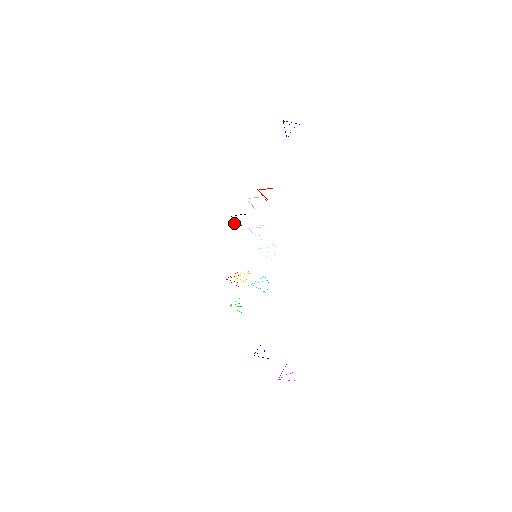
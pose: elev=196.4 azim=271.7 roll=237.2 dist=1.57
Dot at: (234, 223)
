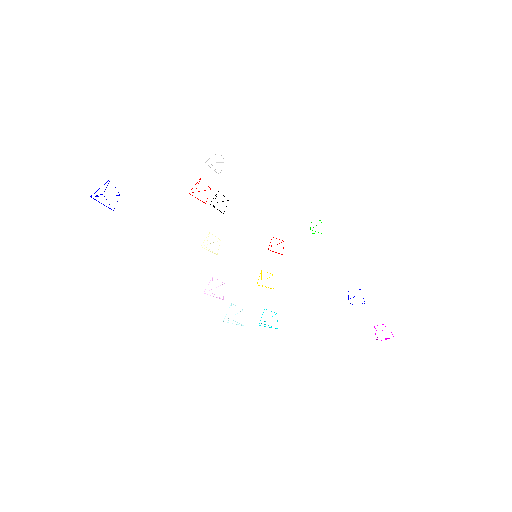
Dot at: occluded
